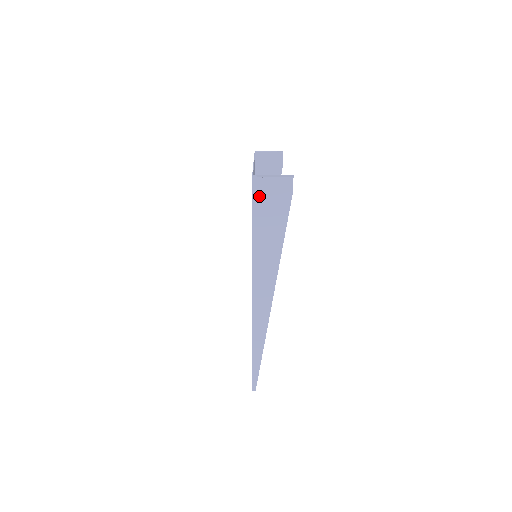
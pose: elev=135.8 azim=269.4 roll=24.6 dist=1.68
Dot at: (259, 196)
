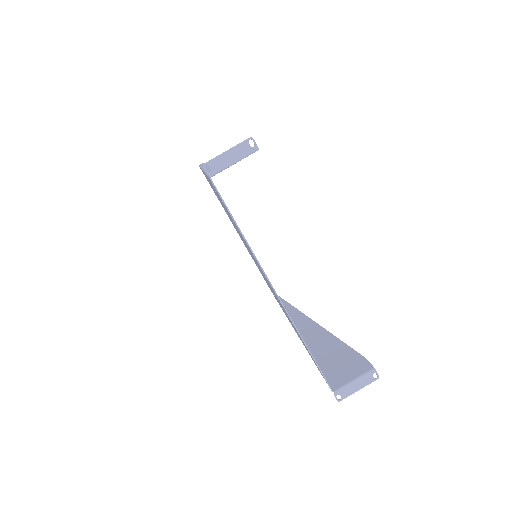
Dot at: (332, 377)
